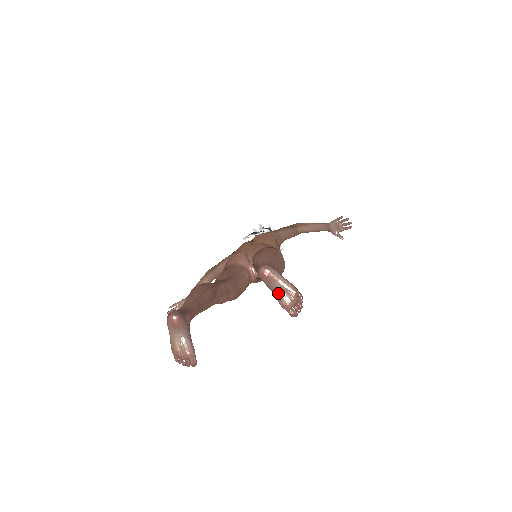
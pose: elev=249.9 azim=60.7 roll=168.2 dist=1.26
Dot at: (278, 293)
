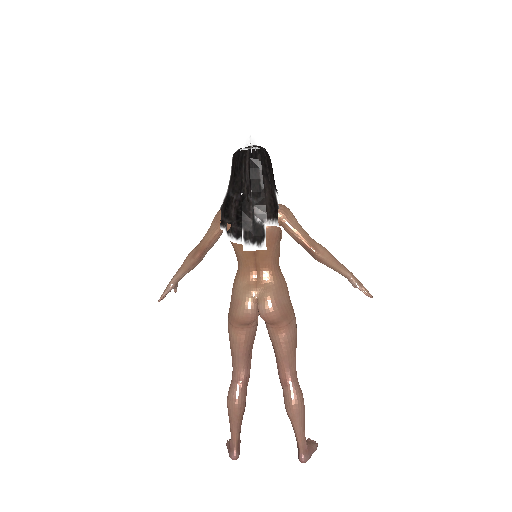
Dot at: occluded
